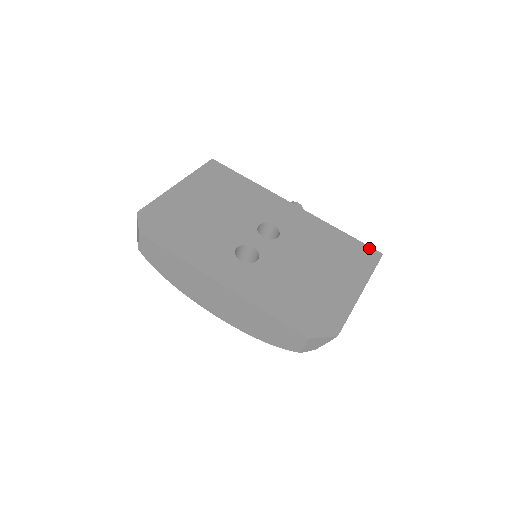
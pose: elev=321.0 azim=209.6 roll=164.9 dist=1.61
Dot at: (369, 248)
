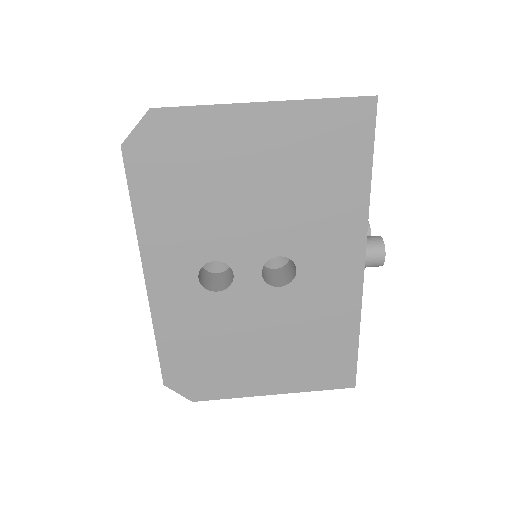
Dot at: (353, 373)
